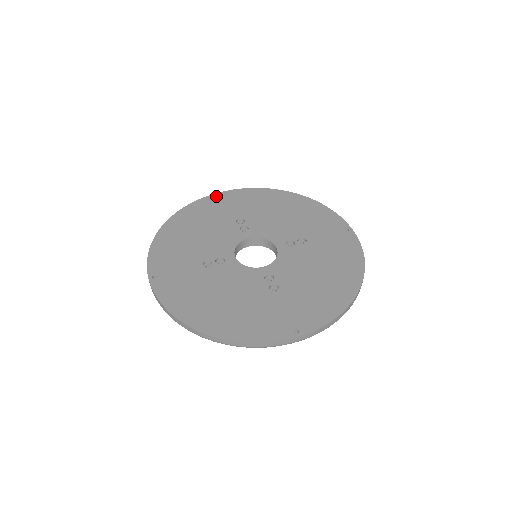
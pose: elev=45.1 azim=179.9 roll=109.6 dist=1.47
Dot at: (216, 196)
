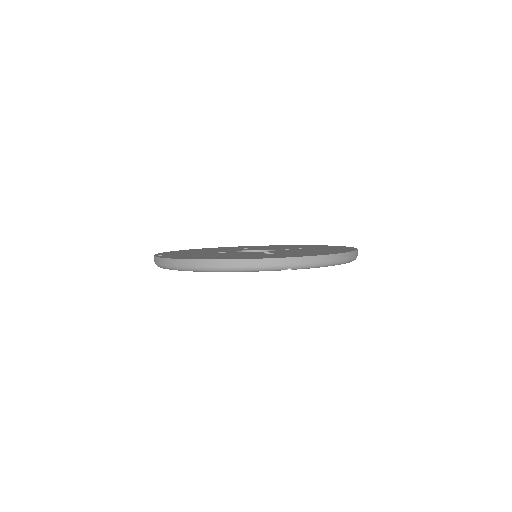
Dot at: (225, 247)
